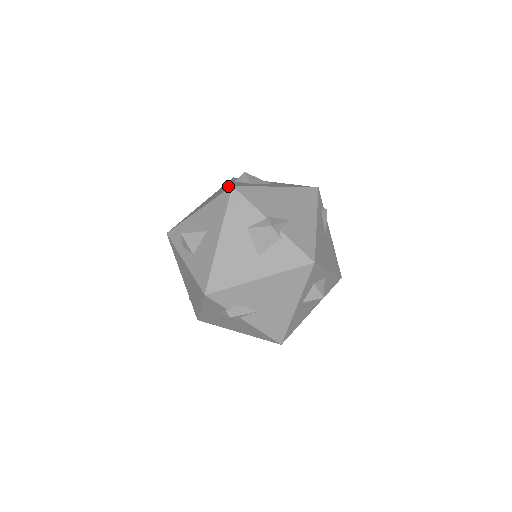
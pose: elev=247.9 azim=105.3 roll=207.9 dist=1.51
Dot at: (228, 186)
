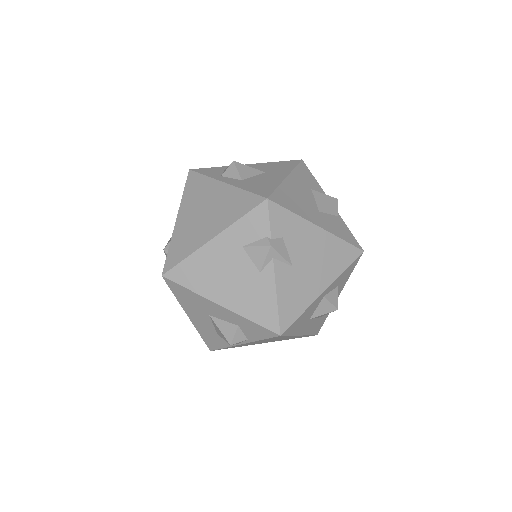
Dot at: occluded
